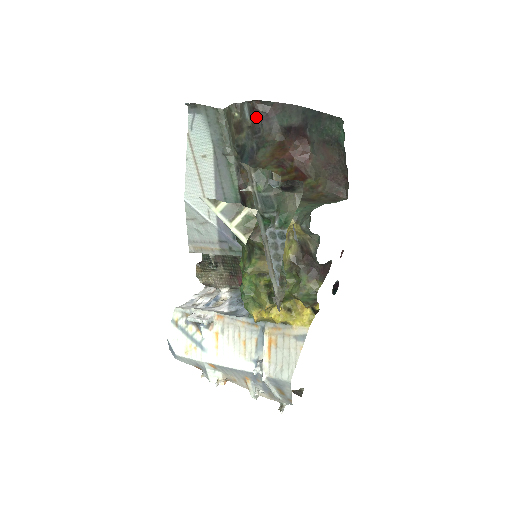
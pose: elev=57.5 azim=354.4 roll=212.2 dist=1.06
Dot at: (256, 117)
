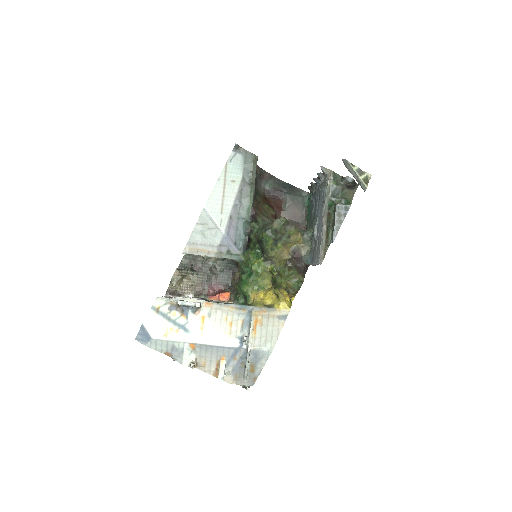
Dot at: (256, 175)
